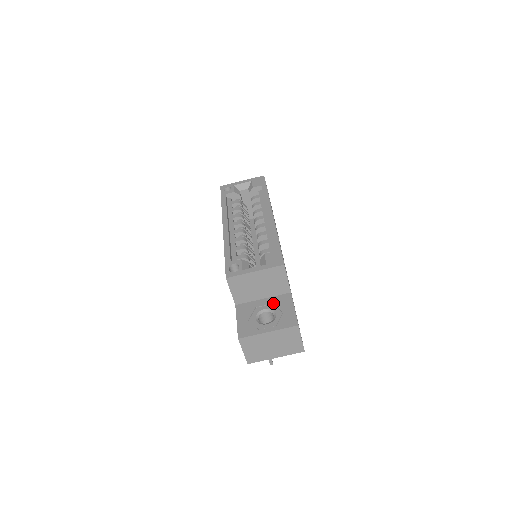
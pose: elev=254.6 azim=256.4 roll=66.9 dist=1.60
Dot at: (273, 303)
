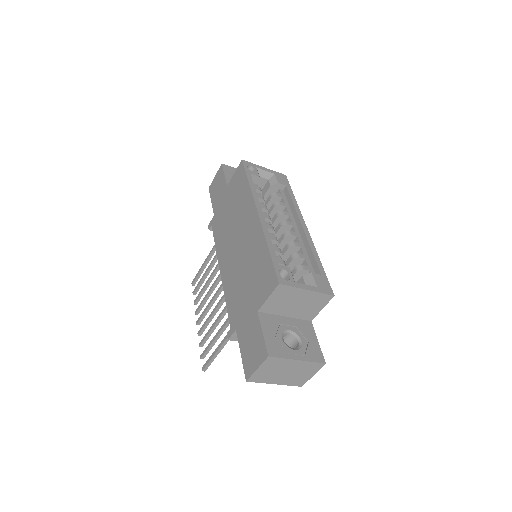
Dot at: (297, 326)
